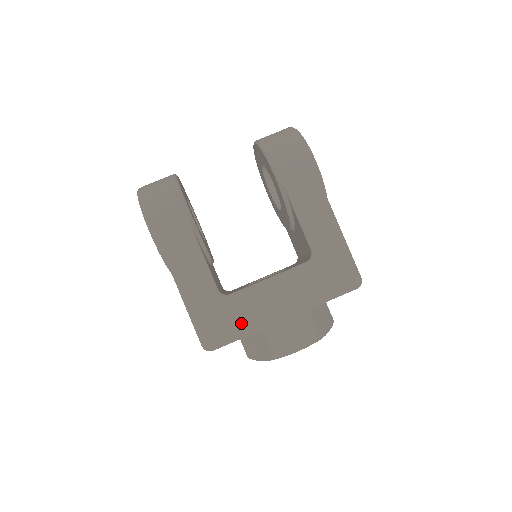
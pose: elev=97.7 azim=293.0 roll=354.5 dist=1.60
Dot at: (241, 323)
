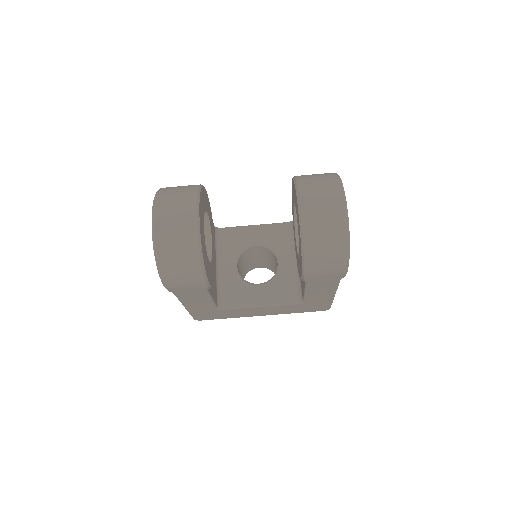
Dot at: (228, 316)
